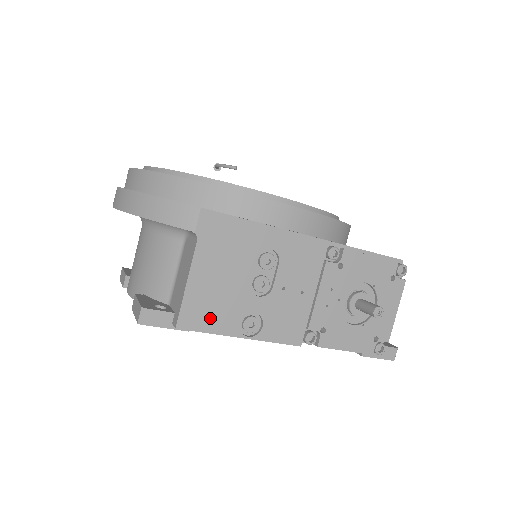
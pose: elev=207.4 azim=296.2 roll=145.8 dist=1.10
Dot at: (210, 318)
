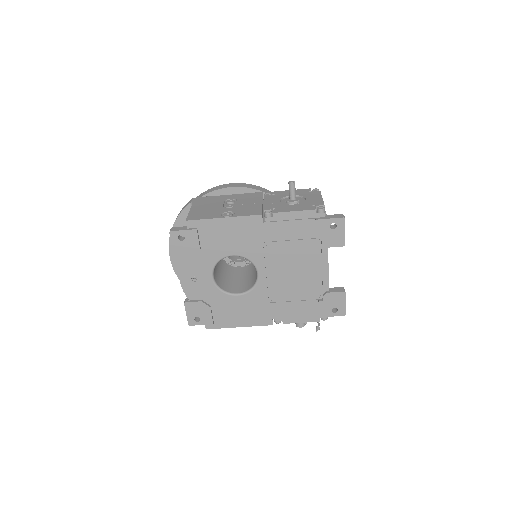
Dot at: (204, 216)
